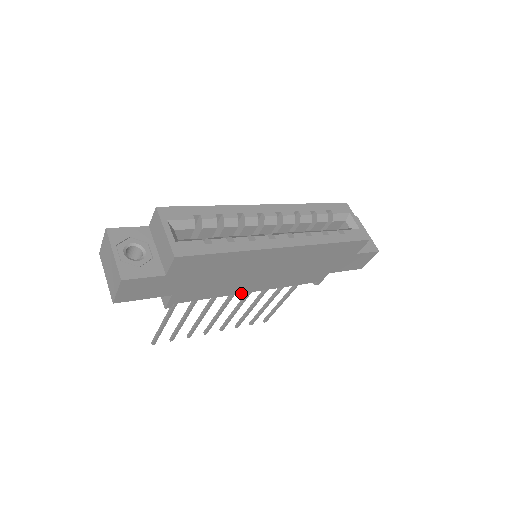
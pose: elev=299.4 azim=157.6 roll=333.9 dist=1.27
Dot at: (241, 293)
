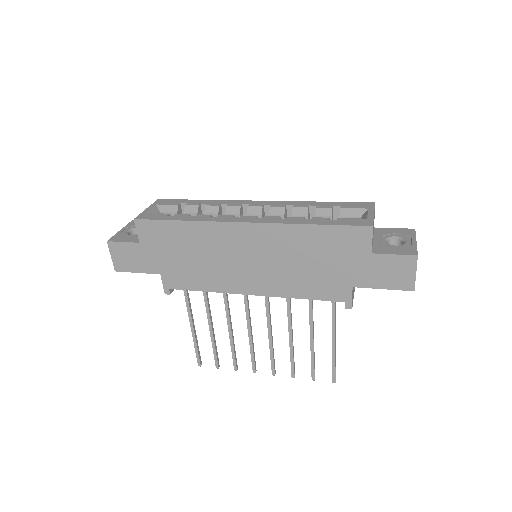
Dot at: (238, 293)
